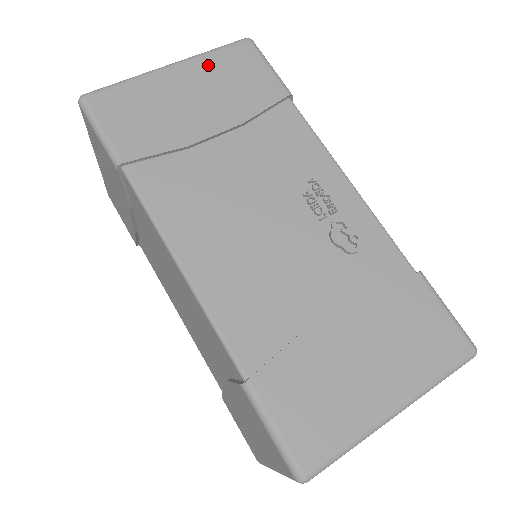
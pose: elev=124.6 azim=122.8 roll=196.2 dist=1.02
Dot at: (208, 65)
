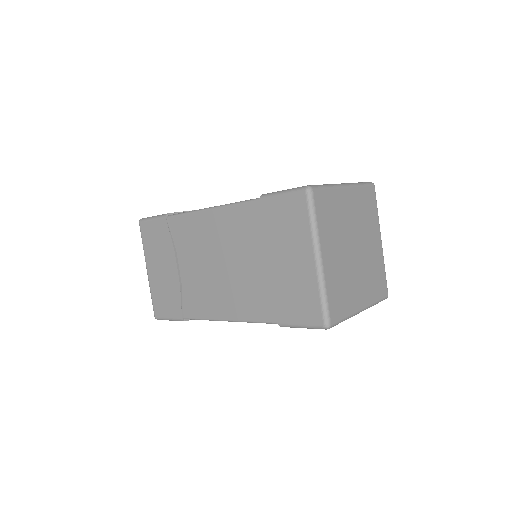
Dot at: occluded
